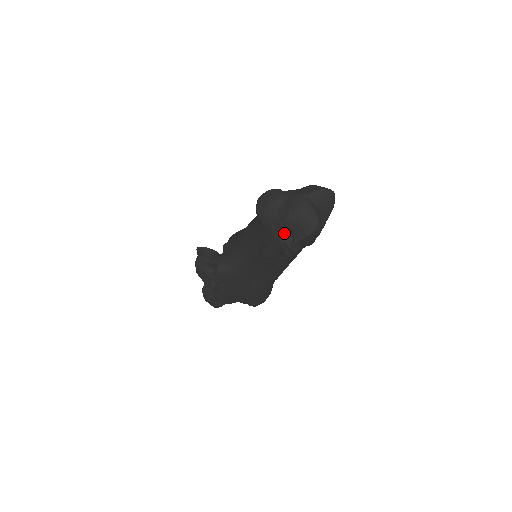
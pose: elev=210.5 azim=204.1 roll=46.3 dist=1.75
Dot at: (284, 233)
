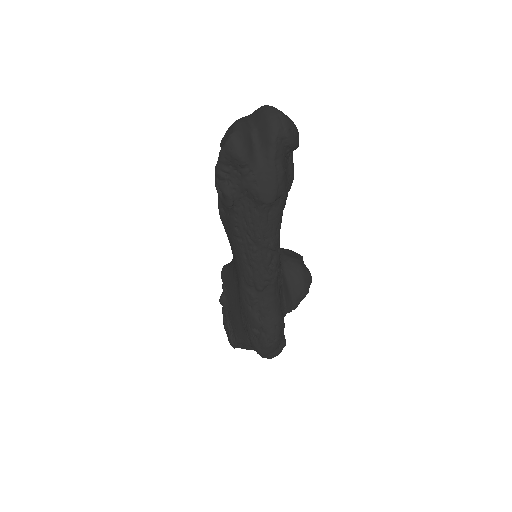
Dot at: occluded
